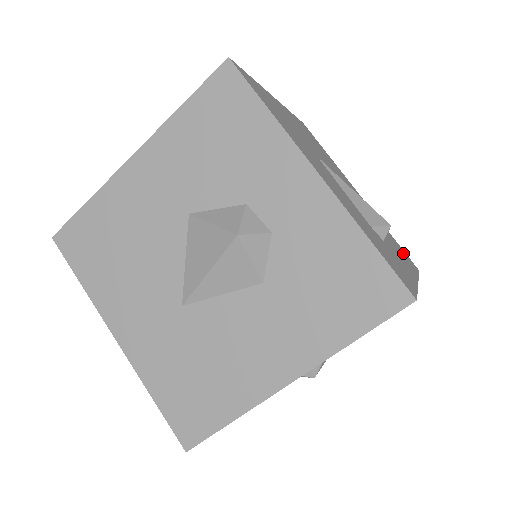
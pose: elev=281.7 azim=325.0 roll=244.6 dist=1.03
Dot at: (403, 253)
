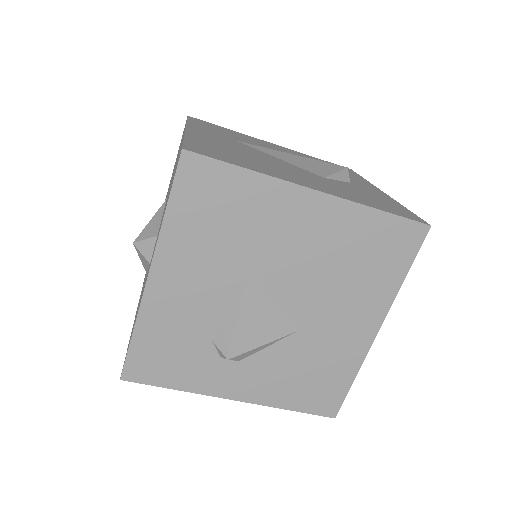
Dot at: (316, 393)
